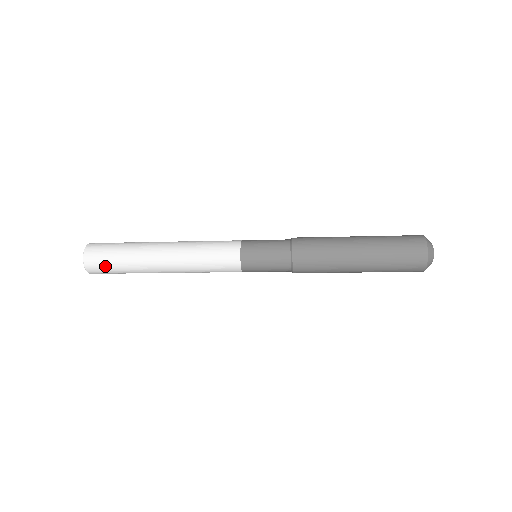
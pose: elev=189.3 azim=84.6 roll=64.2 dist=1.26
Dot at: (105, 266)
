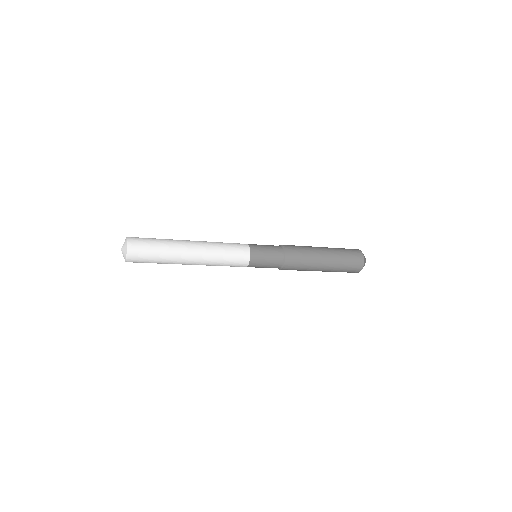
Dot at: (144, 262)
